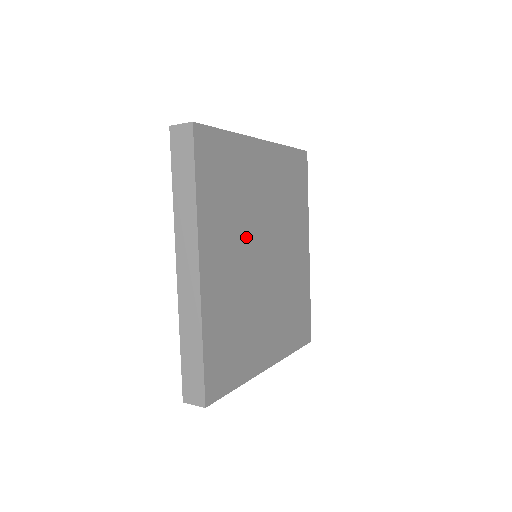
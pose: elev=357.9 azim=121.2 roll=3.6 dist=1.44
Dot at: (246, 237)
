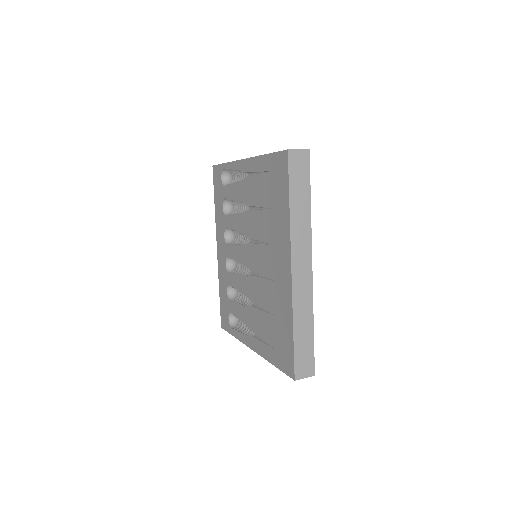
Dot at: occluded
